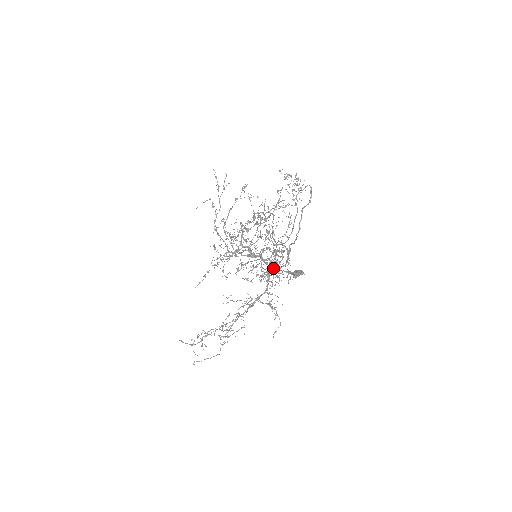
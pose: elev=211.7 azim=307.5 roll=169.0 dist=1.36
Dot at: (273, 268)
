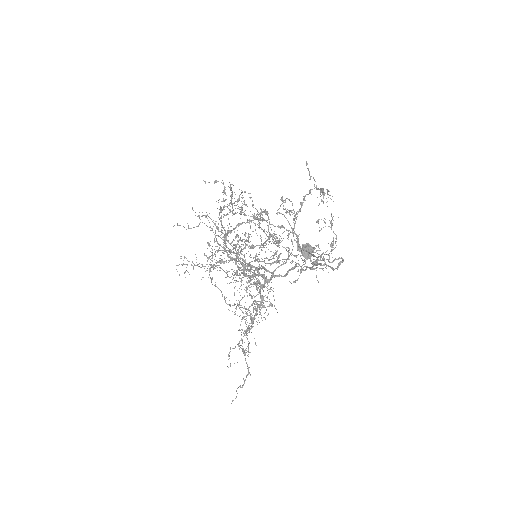
Dot at: (257, 304)
